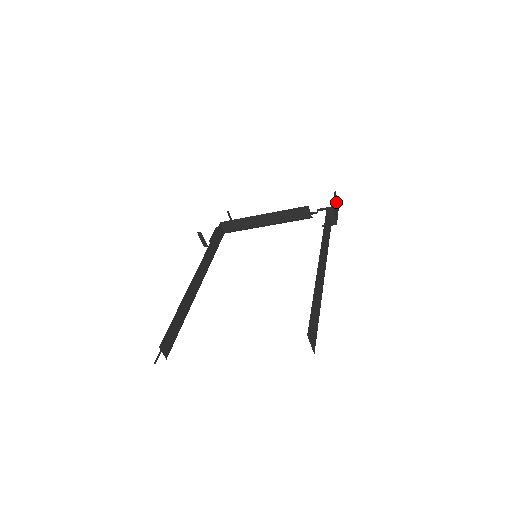
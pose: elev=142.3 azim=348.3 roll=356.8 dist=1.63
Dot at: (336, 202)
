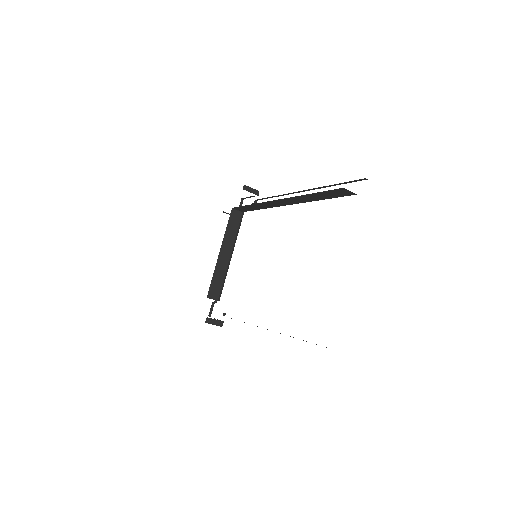
Dot at: occluded
